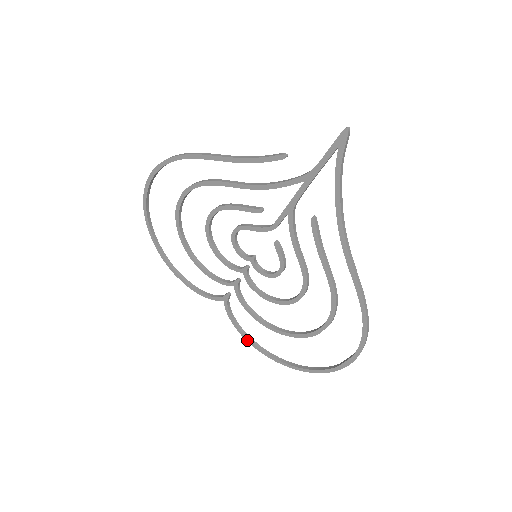
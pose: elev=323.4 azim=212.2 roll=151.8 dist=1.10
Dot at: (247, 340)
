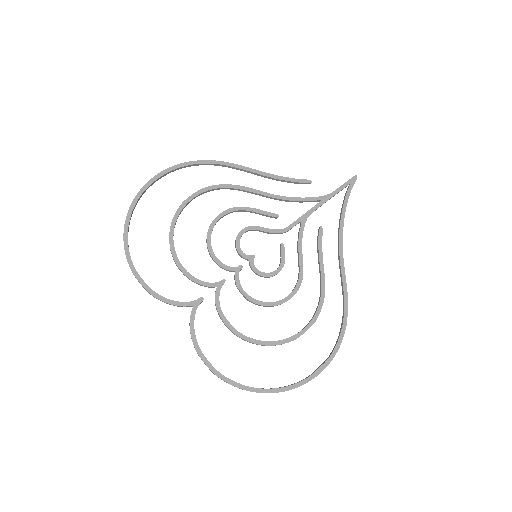
Dot at: (203, 359)
